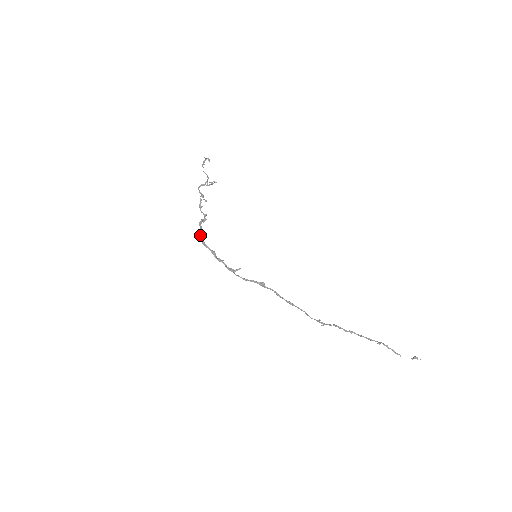
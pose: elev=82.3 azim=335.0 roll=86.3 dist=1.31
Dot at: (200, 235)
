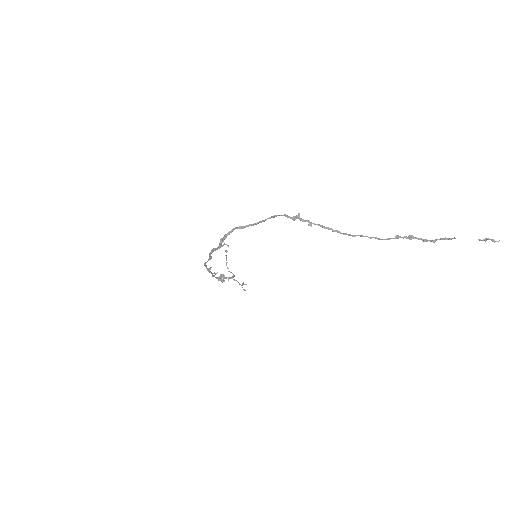
Dot at: (207, 269)
